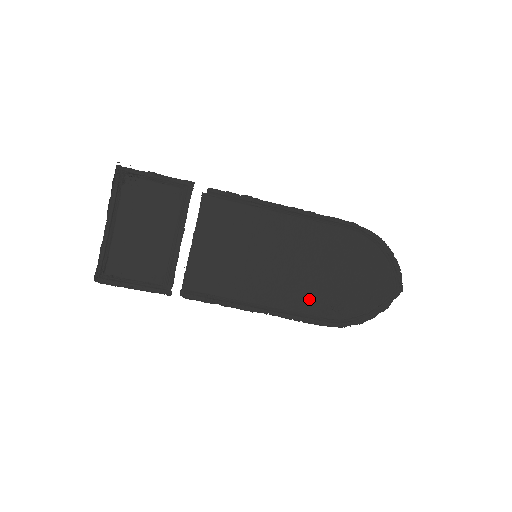
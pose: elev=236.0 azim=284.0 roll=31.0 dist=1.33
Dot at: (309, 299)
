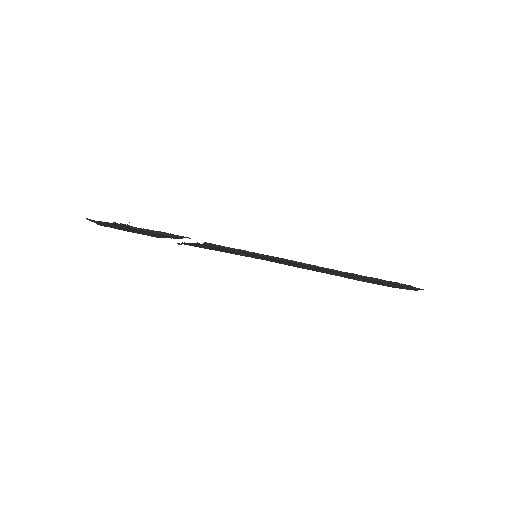
Dot at: (325, 272)
